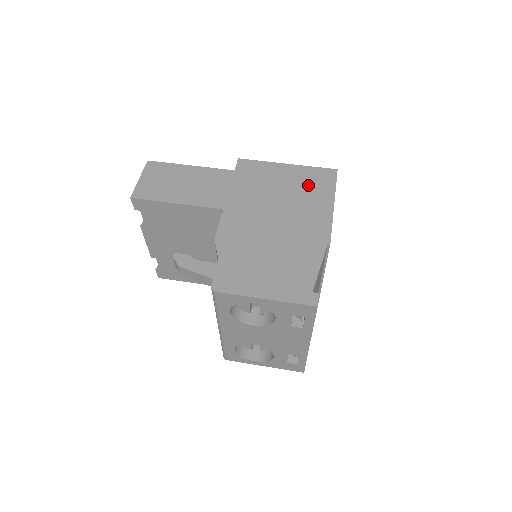
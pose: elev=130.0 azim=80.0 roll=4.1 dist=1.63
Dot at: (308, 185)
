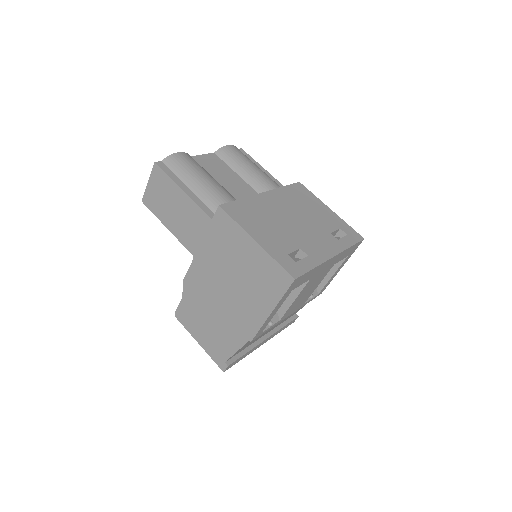
Dot at: (261, 279)
